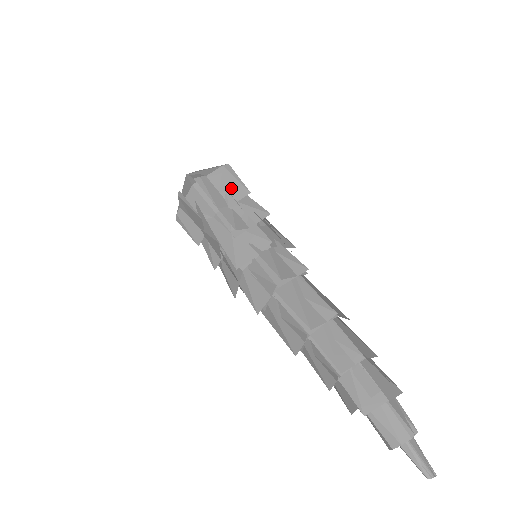
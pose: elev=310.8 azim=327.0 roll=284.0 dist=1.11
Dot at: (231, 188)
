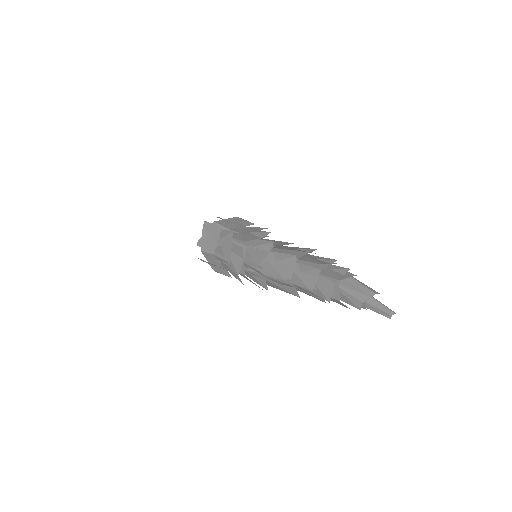
Dot at: (241, 223)
